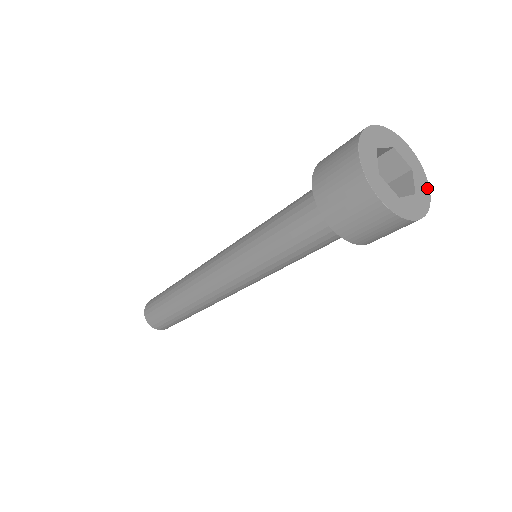
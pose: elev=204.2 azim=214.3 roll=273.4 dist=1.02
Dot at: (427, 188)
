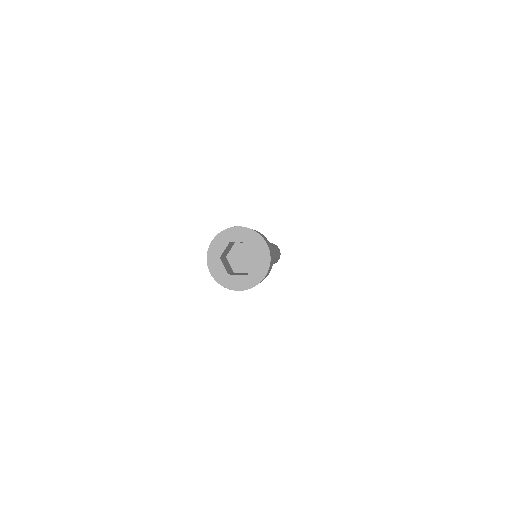
Dot at: (264, 244)
